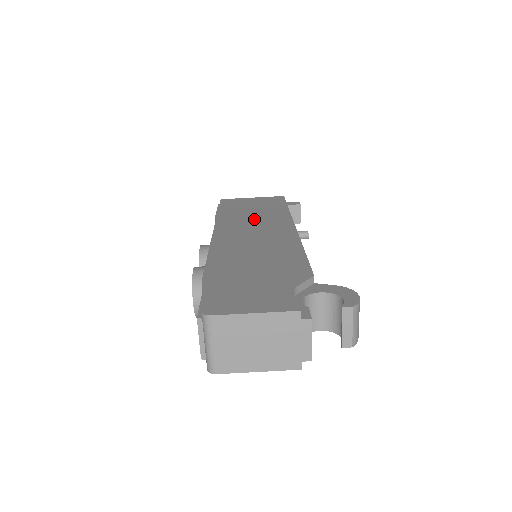
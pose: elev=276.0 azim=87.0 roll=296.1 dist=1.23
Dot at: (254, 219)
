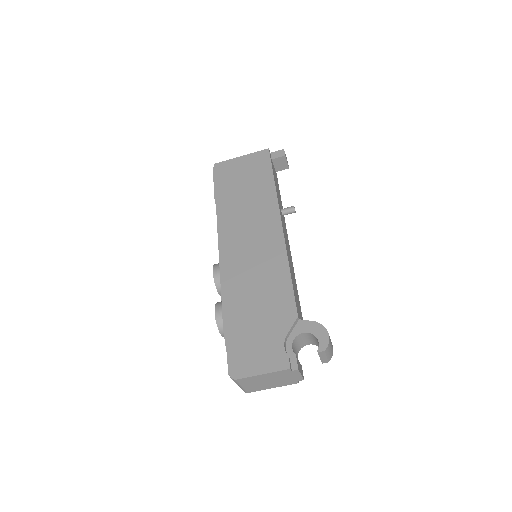
Dot at: (247, 212)
